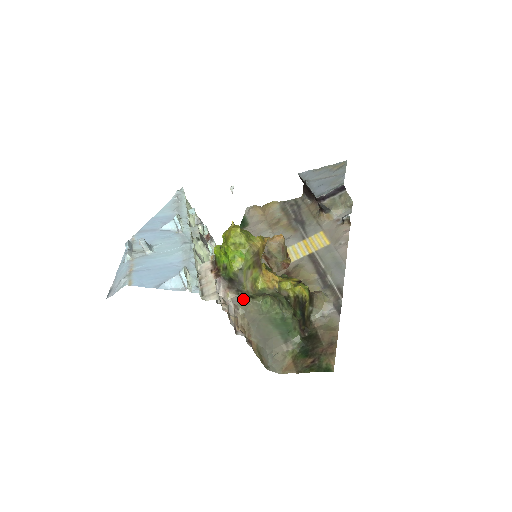
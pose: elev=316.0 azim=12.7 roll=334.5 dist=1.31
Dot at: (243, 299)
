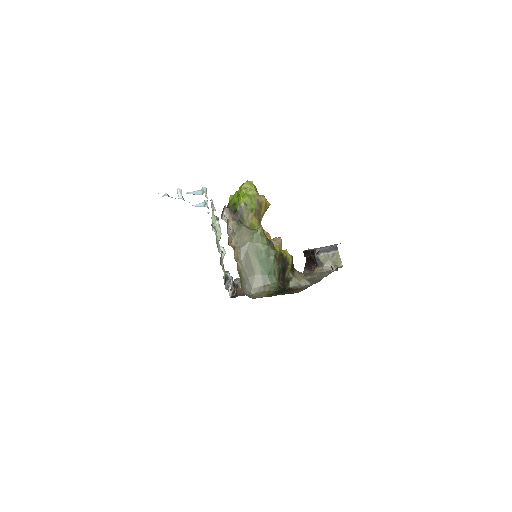
Dot at: (241, 227)
